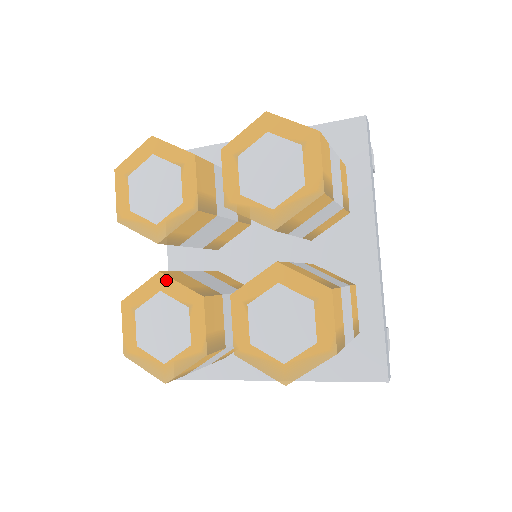
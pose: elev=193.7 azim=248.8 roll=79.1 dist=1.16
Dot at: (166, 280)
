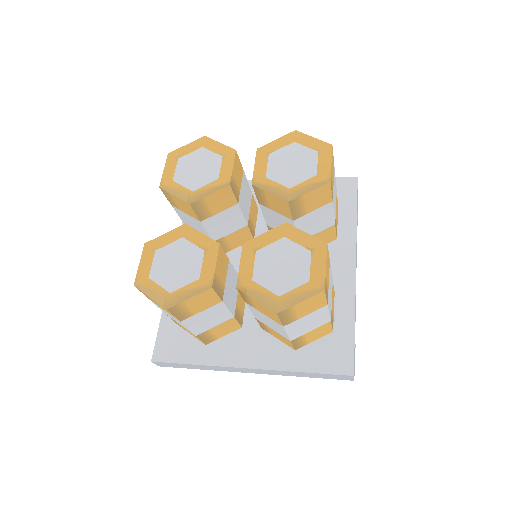
Dot at: (190, 230)
